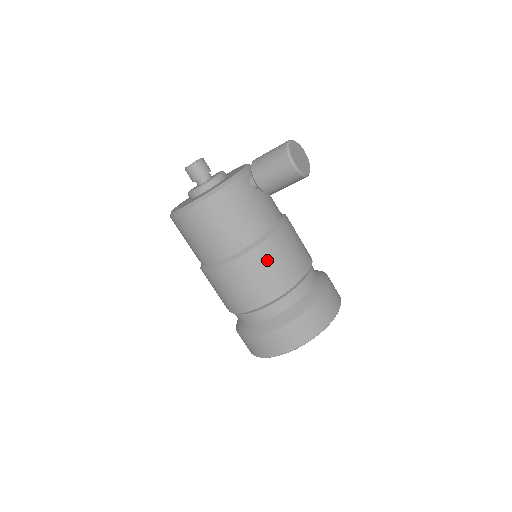
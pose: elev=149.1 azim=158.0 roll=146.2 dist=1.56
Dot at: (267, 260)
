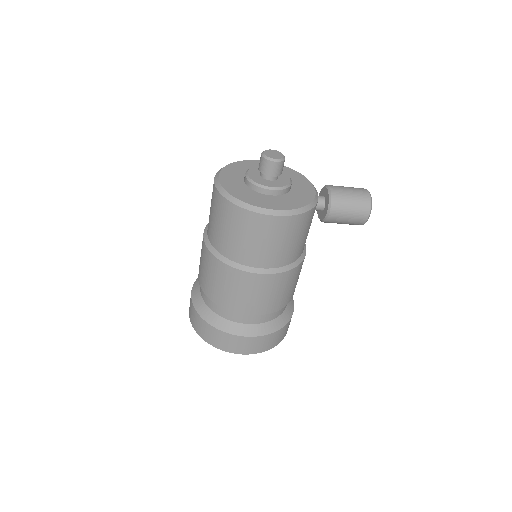
Dot at: (294, 278)
